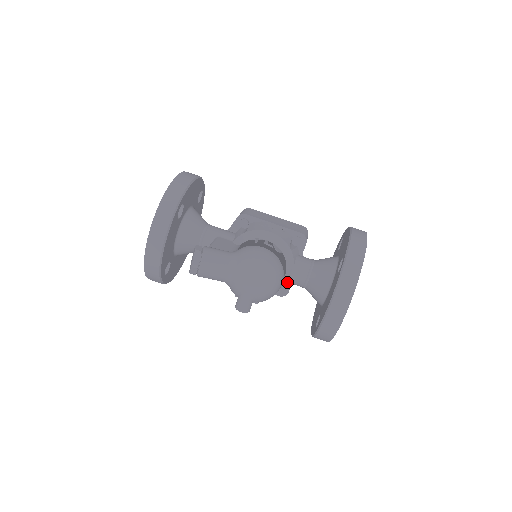
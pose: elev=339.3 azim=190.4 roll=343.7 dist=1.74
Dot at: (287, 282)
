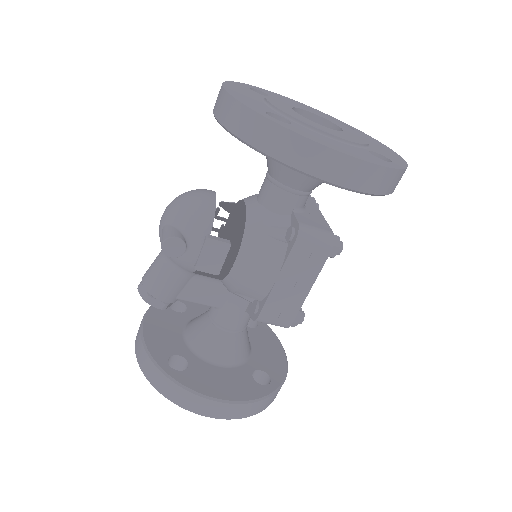
Dot at: (291, 222)
